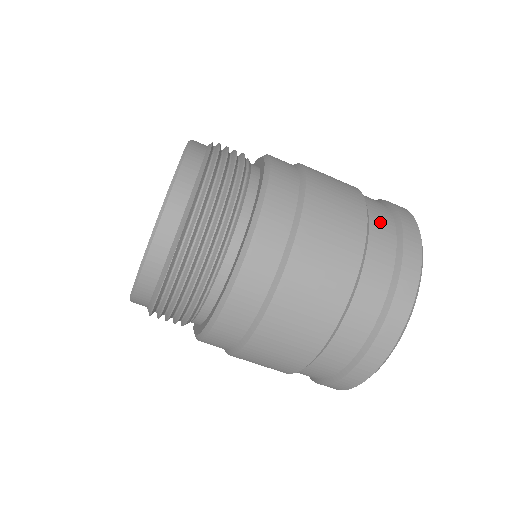
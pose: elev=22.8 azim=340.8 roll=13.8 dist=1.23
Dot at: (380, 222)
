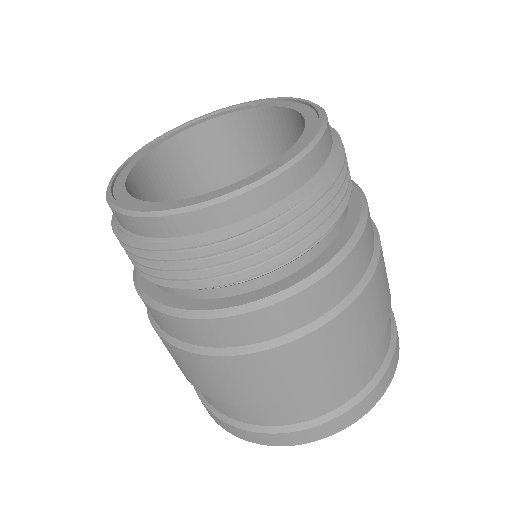
Dot at: occluded
